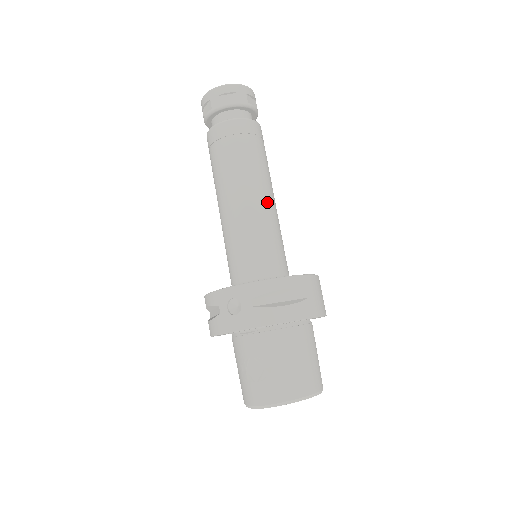
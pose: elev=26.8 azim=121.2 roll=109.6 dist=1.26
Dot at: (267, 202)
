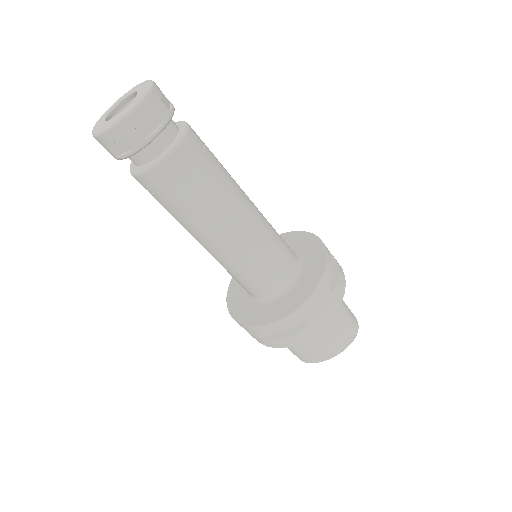
Dot at: (236, 238)
